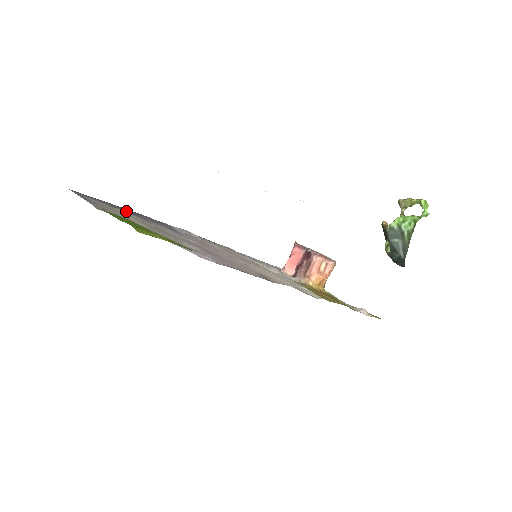
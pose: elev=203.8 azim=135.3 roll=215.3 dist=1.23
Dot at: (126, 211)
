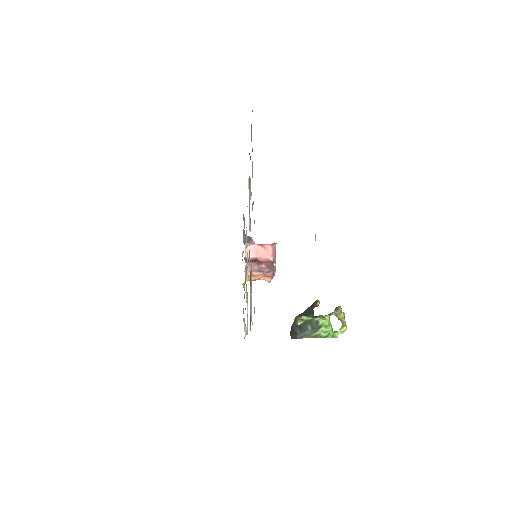
Dot at: occluded
